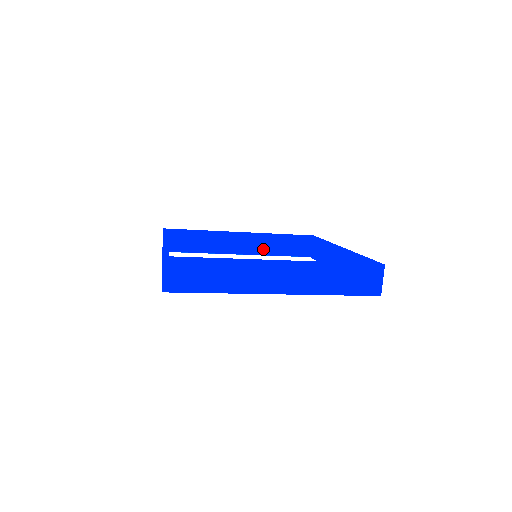
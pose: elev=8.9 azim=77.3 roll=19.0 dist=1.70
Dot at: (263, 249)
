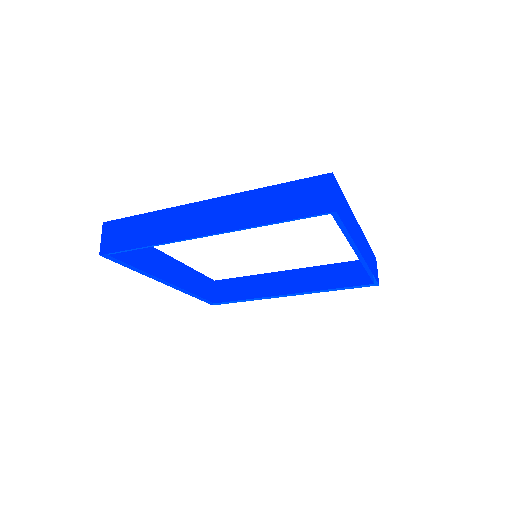
Dot at: (314, 284)
